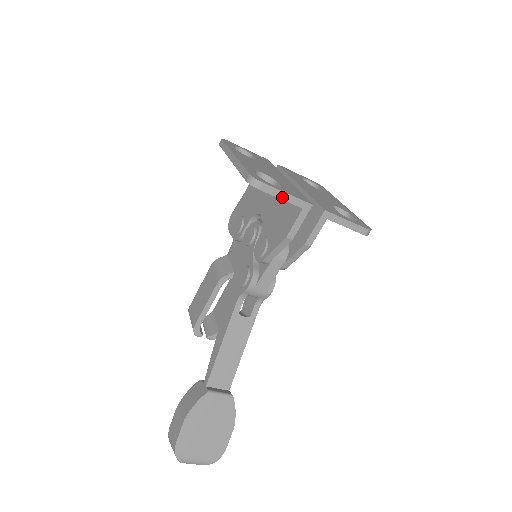
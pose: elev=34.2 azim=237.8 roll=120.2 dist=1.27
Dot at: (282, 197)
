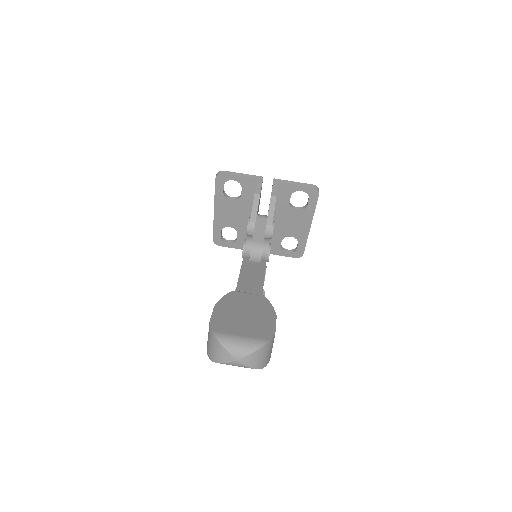
Dot at: (240, 175)
